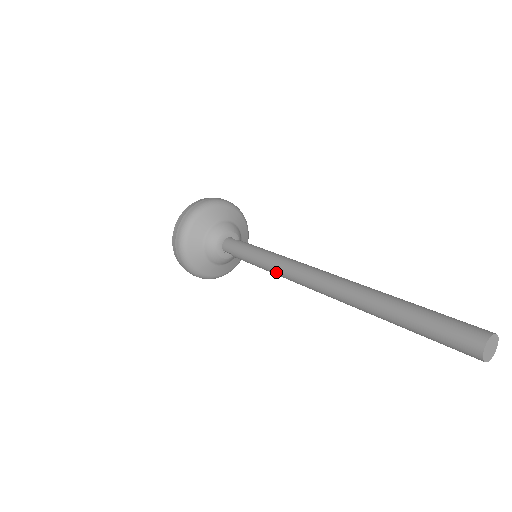
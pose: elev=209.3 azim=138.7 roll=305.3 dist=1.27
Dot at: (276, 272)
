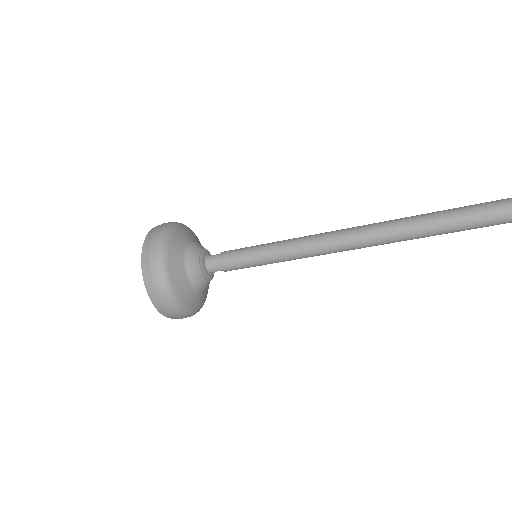
Dot at: (300, 257)
